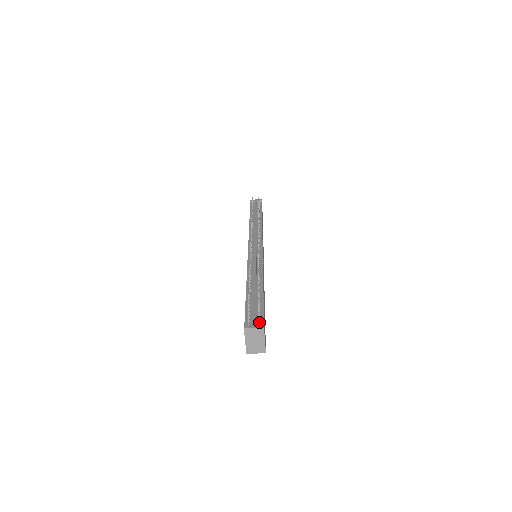
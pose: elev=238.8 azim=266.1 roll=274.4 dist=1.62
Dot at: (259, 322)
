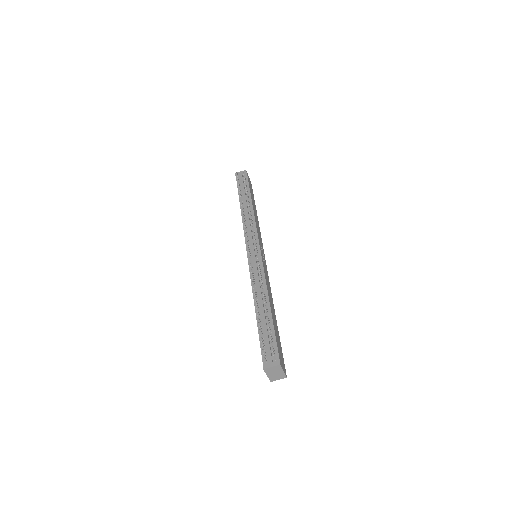
Dot at: (275, 359)
